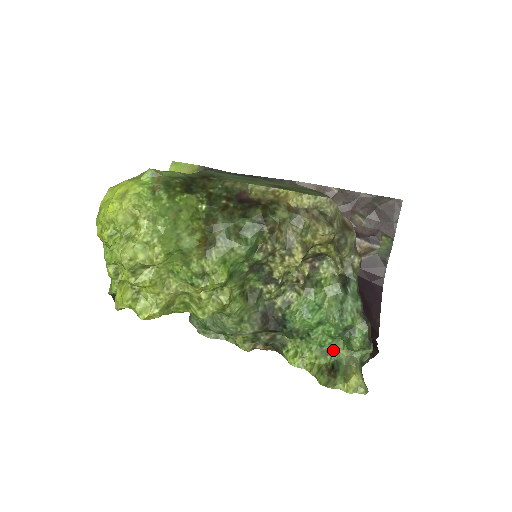
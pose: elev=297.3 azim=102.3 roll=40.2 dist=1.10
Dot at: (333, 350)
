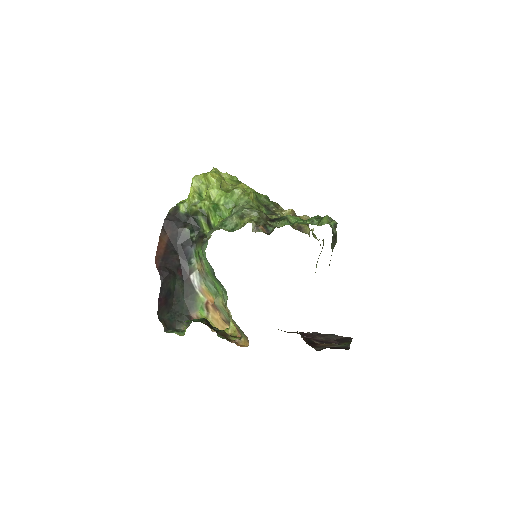
Dot at: occluded
